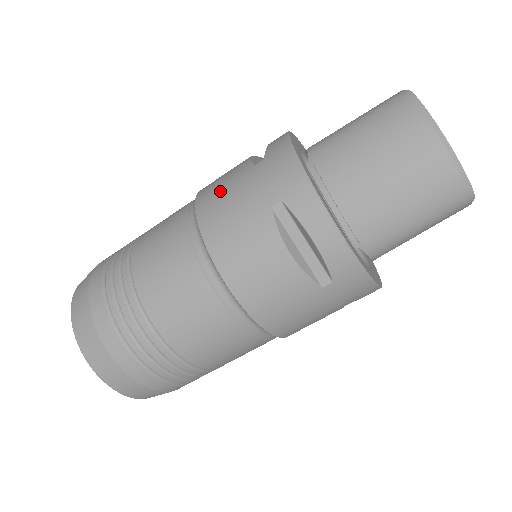
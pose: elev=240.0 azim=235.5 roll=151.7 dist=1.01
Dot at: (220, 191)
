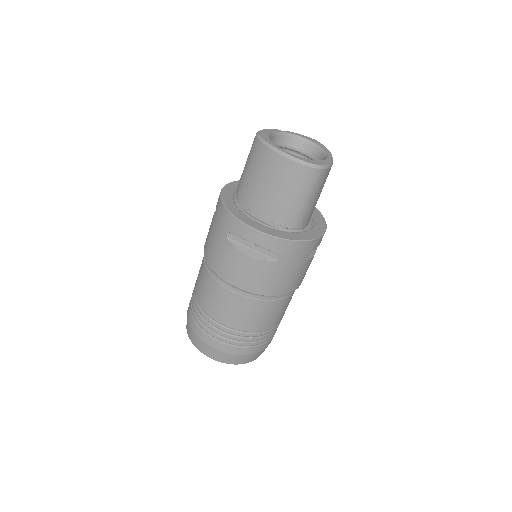
Dot at: (208, 240)
